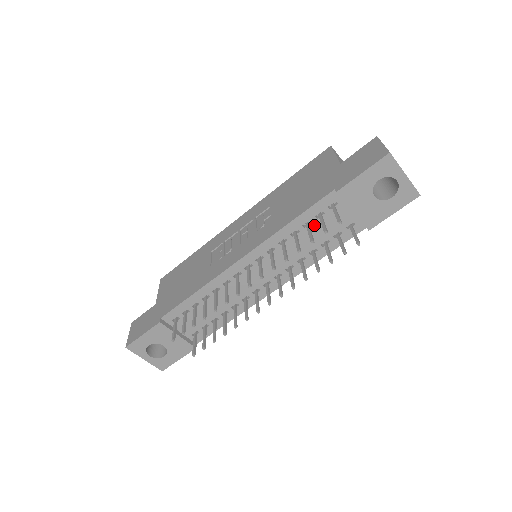
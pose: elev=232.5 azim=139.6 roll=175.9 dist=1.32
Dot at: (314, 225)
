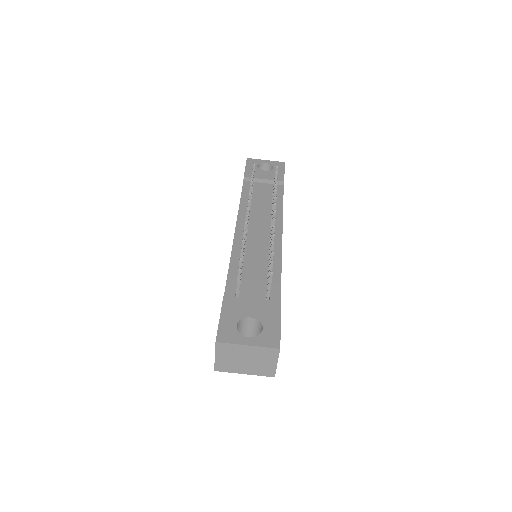
Dot at: (255, 196)
